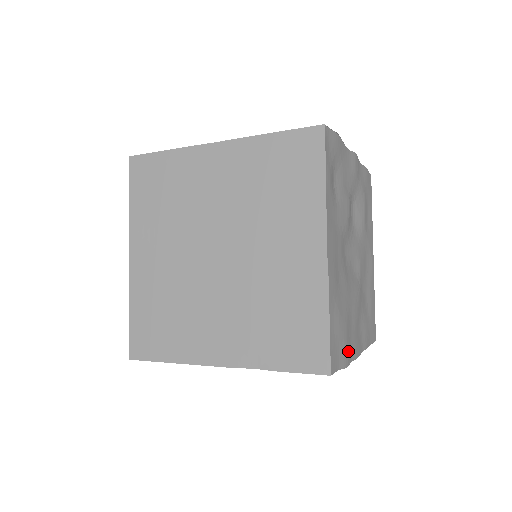
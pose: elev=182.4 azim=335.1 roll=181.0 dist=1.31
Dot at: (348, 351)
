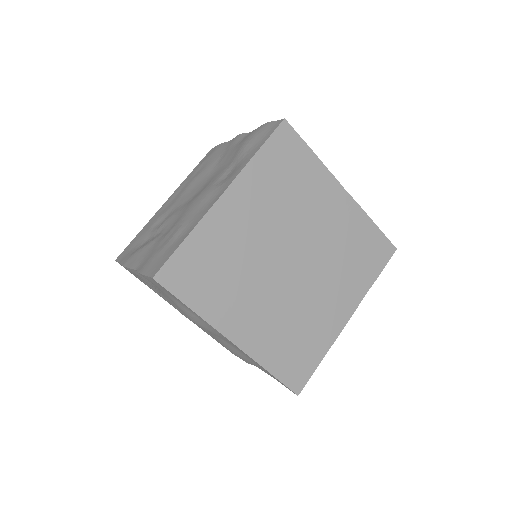
Dot at: occluded
